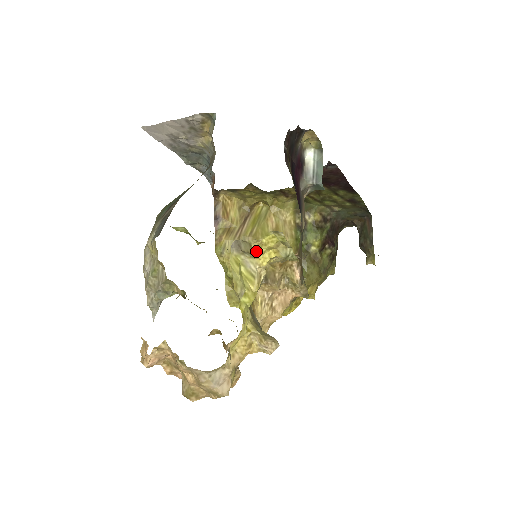
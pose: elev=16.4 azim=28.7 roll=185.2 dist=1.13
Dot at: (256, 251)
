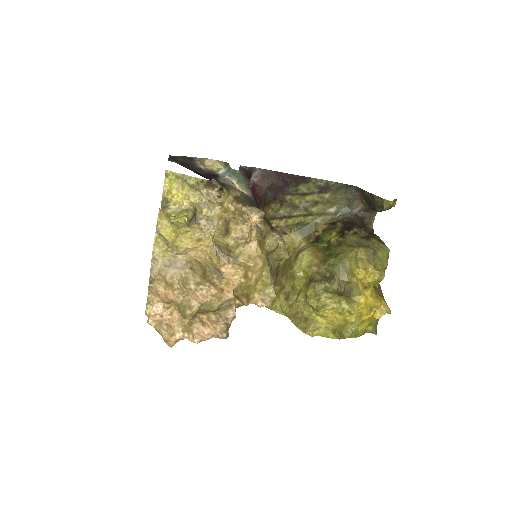
Dot at: (170, 197)
